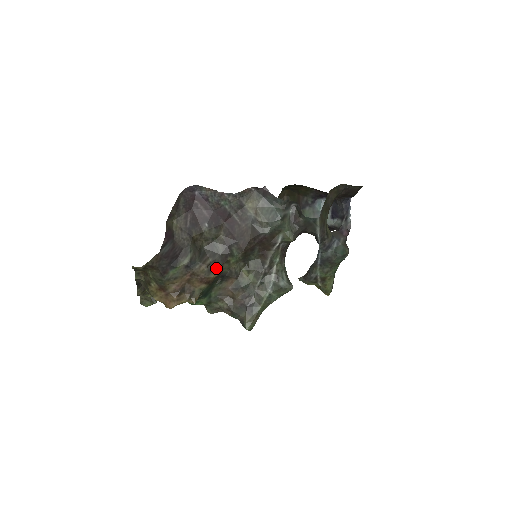
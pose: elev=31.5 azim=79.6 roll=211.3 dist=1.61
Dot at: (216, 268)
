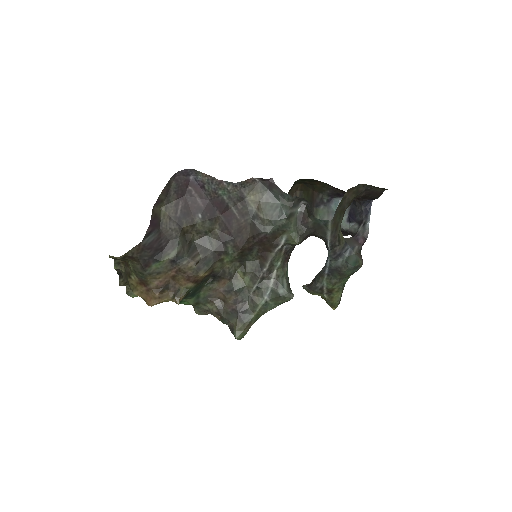
Dot at: (206, 266)
